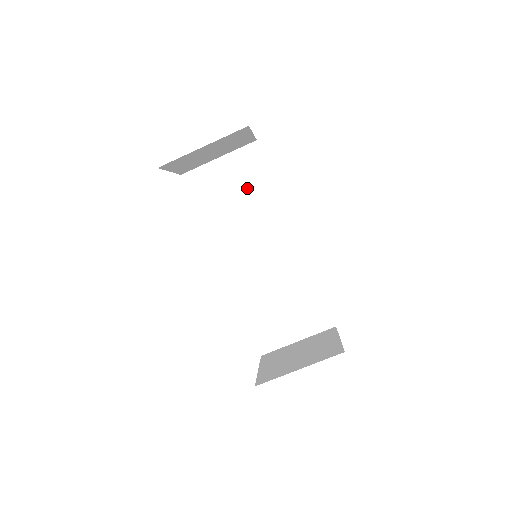
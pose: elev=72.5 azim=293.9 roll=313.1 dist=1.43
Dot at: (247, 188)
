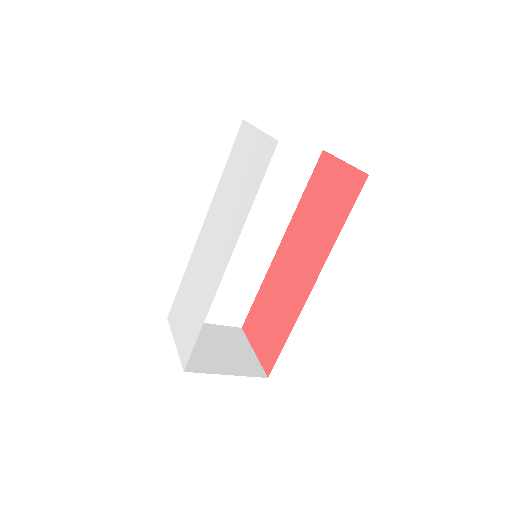
Dot at: (281, 180)
